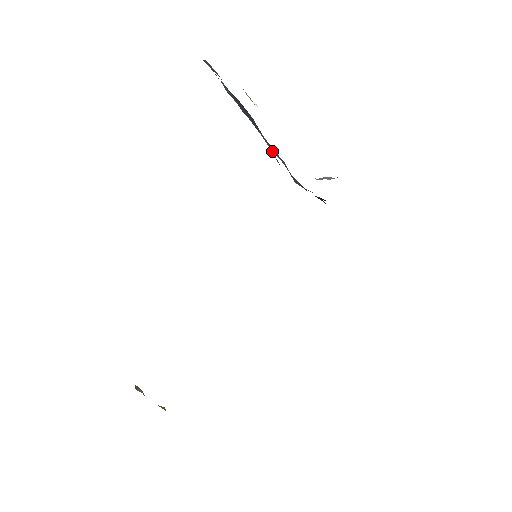
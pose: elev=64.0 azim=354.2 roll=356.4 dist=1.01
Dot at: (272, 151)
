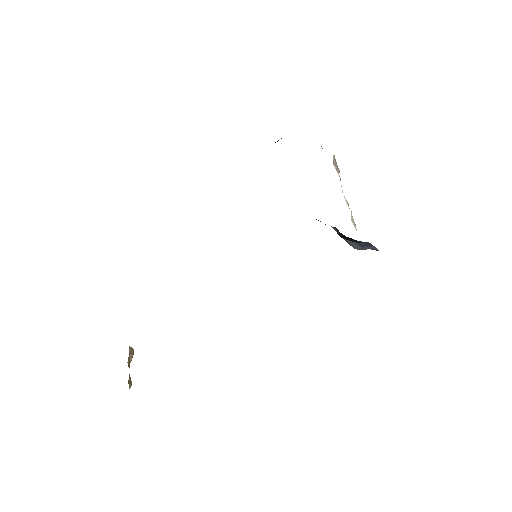
Dot at: occluded
